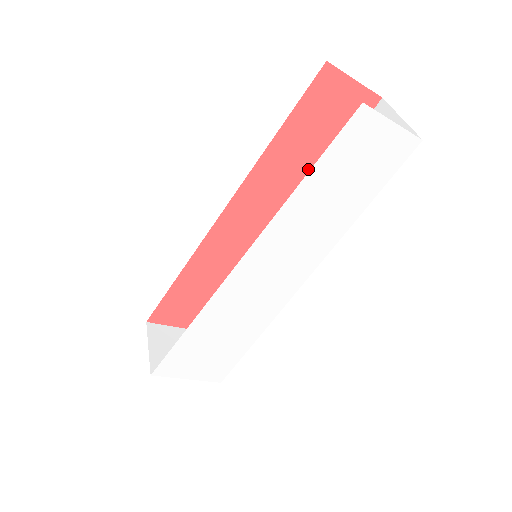
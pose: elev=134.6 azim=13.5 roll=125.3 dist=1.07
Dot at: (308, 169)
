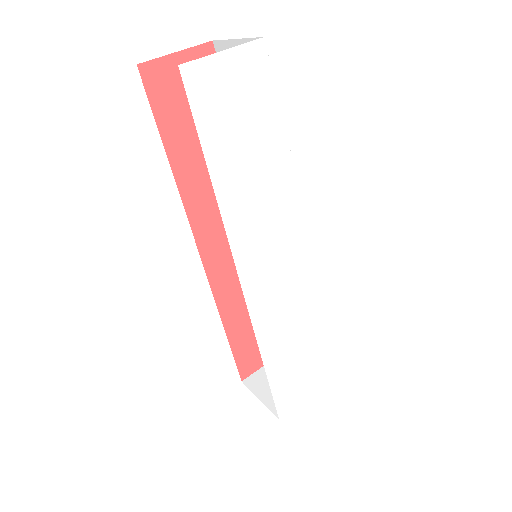
Dot at: occluded
